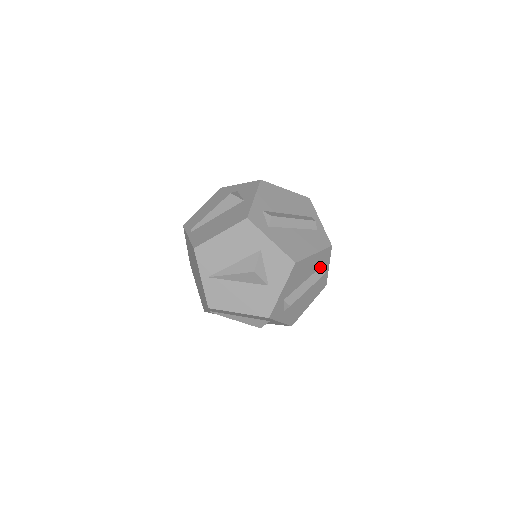
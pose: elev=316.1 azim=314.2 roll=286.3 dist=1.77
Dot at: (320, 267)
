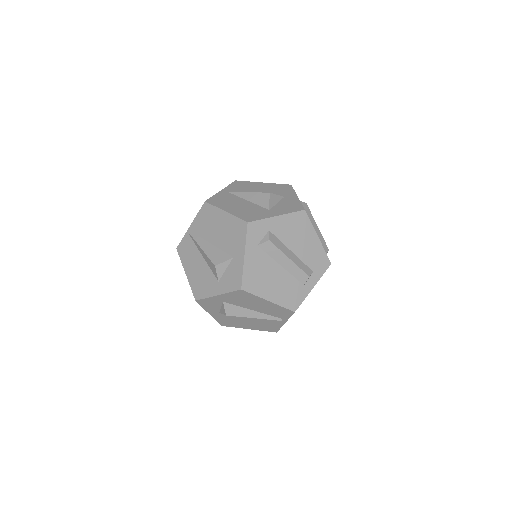
Dot at: (309, 268)
